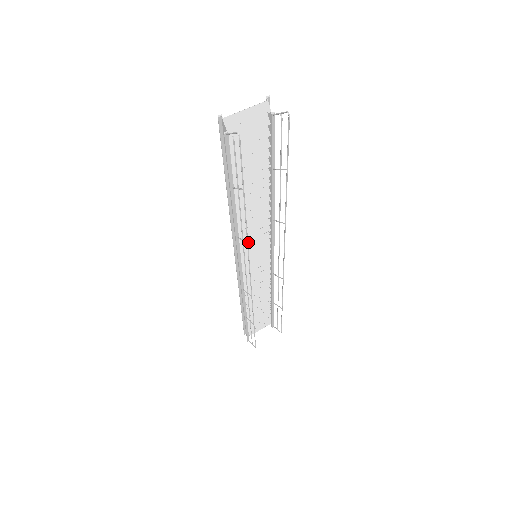
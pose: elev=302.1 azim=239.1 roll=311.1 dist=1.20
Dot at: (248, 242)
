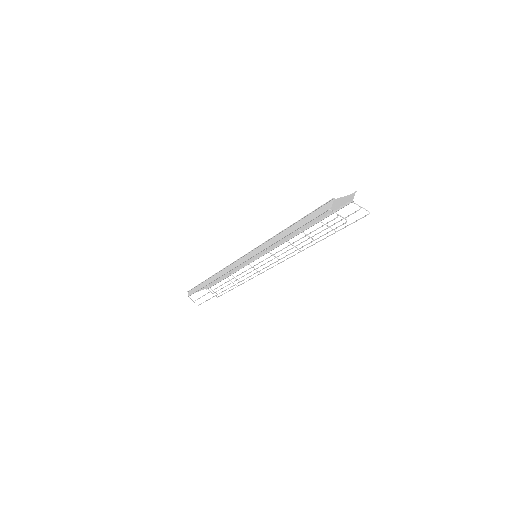
Dot at: occluded
